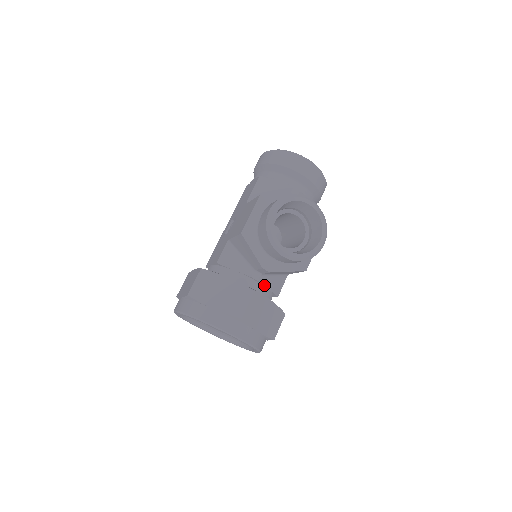
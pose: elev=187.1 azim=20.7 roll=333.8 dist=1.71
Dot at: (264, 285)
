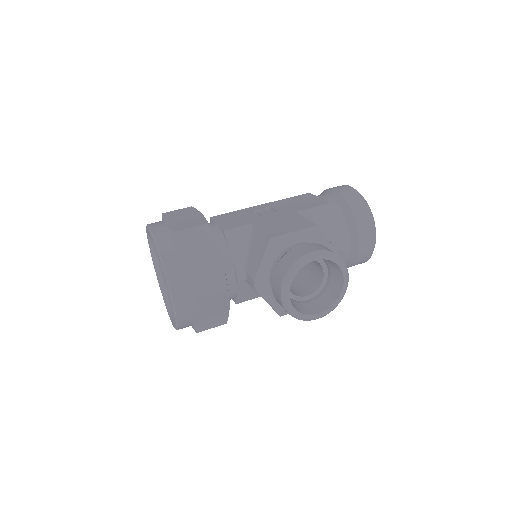
Dot at: (238, 288)
